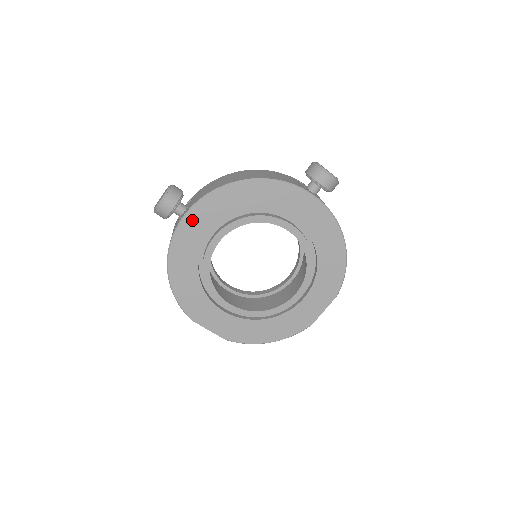
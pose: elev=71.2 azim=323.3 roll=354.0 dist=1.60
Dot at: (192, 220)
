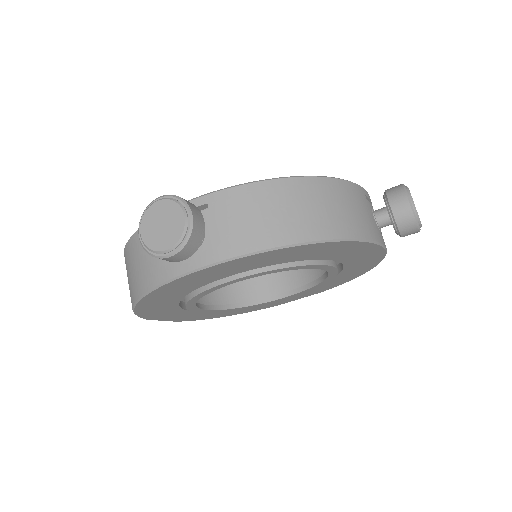
Dot at: (210, 271)
